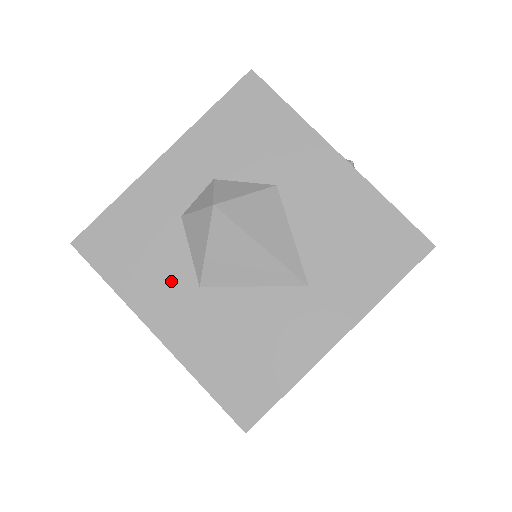
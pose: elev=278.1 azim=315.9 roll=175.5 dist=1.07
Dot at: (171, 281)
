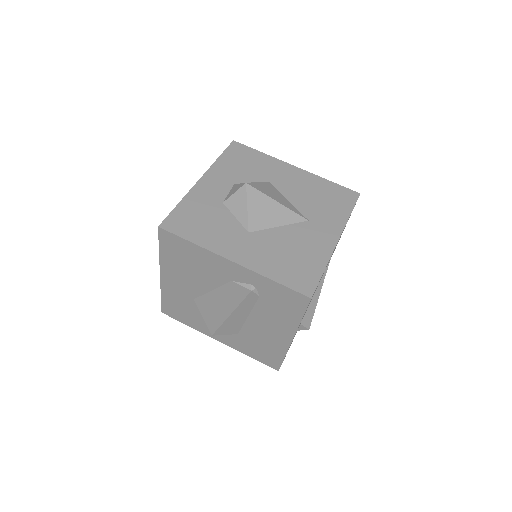
Dot at: (230, 233)
